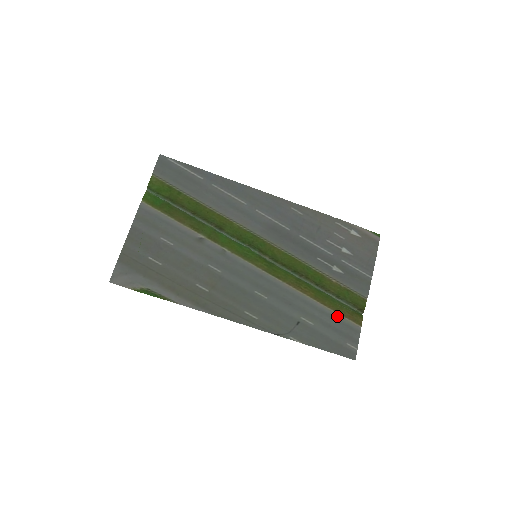
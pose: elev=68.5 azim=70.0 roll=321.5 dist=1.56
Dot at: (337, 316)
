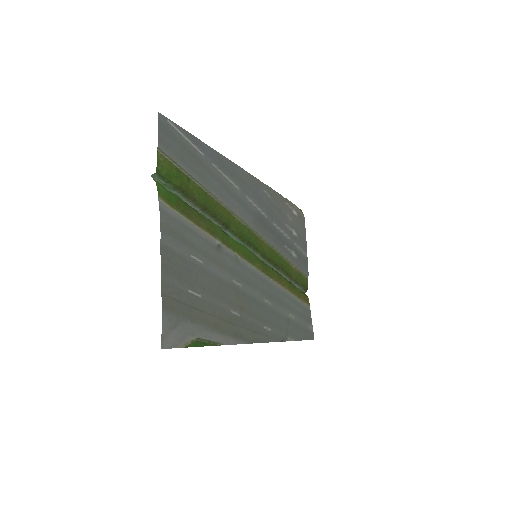
Dot at: (300, 302)
